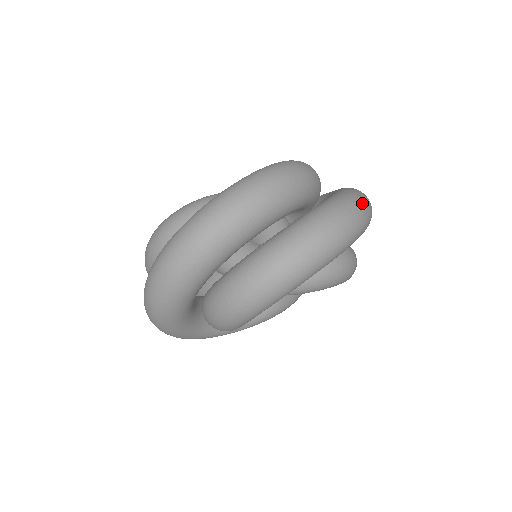
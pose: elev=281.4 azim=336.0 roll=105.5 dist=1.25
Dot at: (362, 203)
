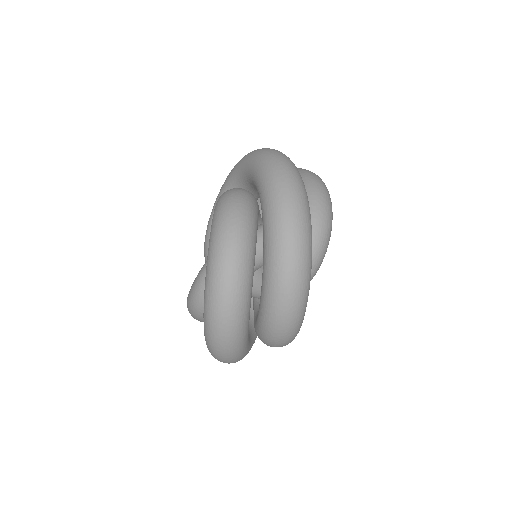
Dot at: (291, 240)
